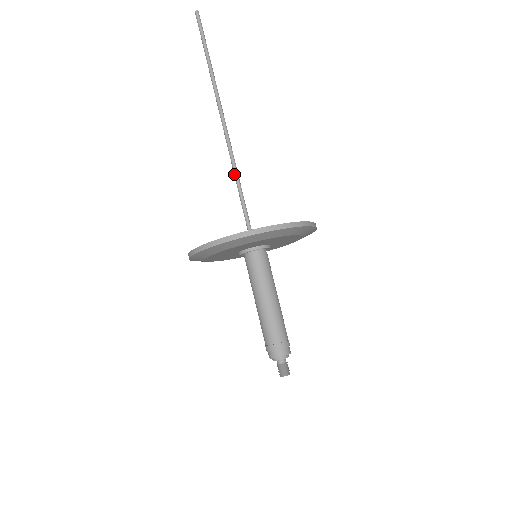
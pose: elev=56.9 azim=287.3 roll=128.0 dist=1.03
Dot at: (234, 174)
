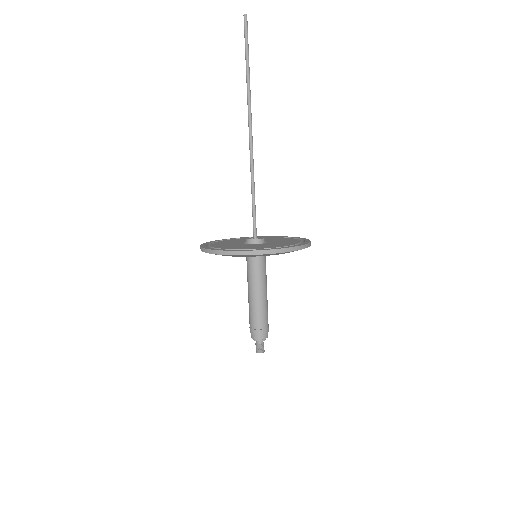
Dot at: (251, 183)
